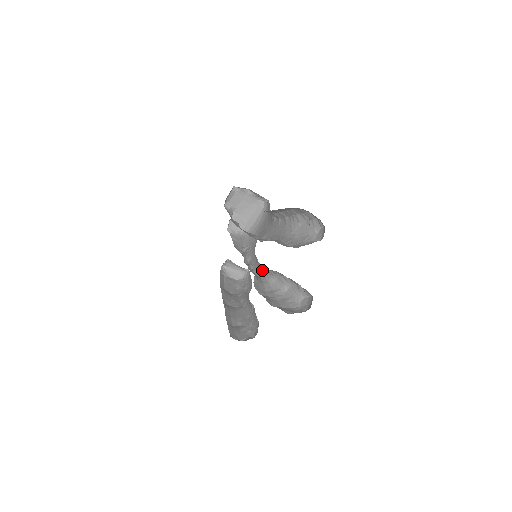
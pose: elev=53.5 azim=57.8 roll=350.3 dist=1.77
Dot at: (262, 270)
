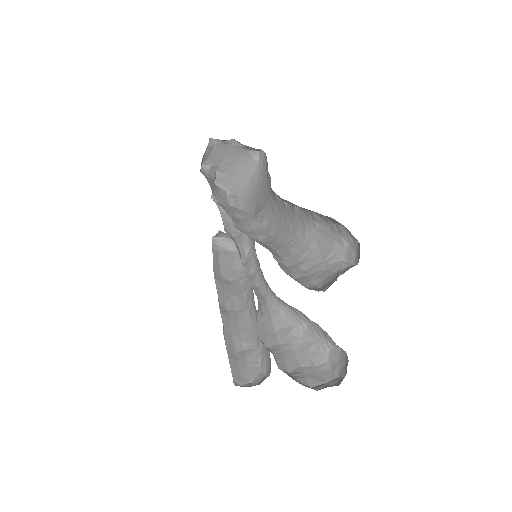
Dot at: (267, 286)
